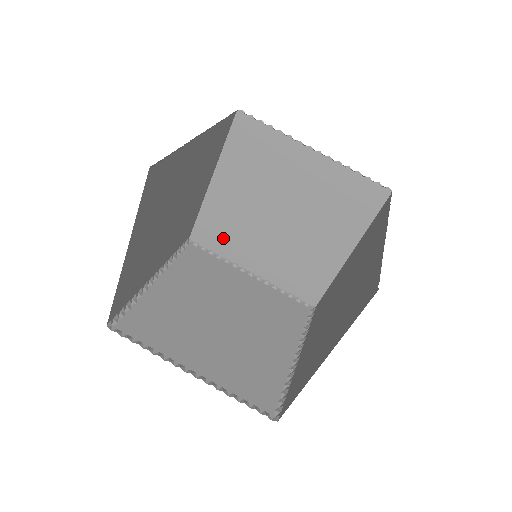
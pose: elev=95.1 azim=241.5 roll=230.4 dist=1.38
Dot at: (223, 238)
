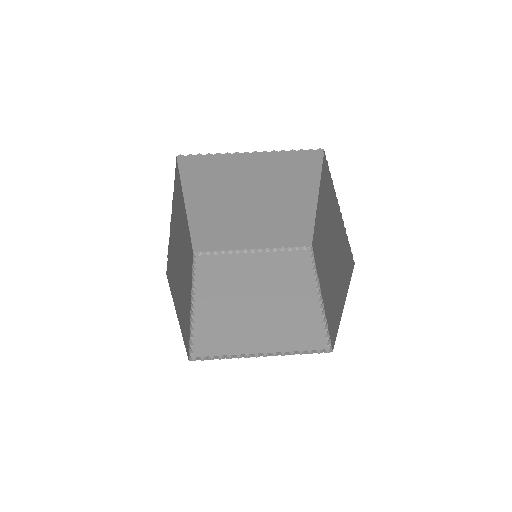
Dot at: (218, 240)
